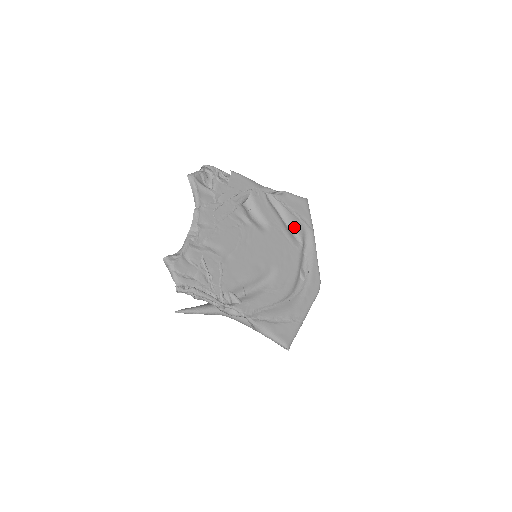
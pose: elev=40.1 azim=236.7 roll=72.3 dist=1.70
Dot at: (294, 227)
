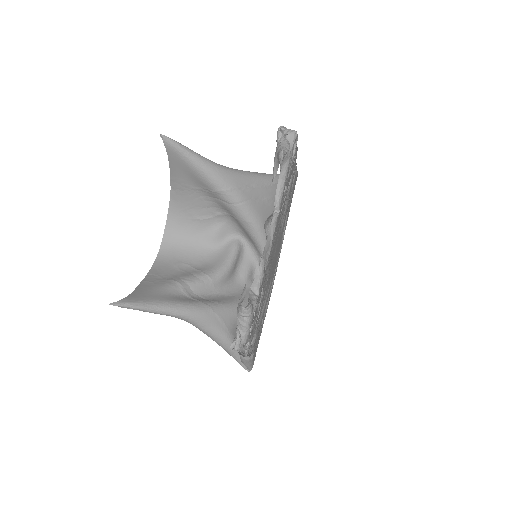
Dot at: occluded
